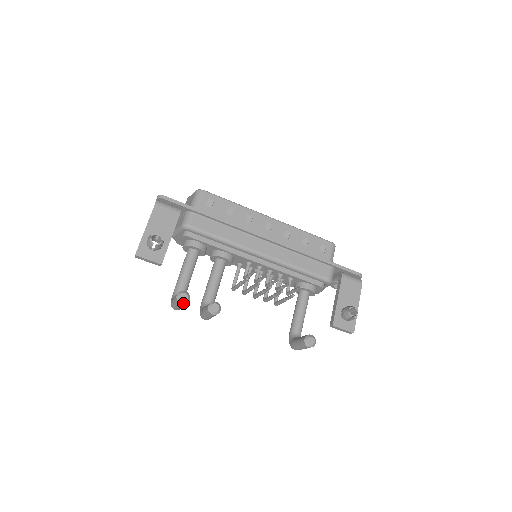
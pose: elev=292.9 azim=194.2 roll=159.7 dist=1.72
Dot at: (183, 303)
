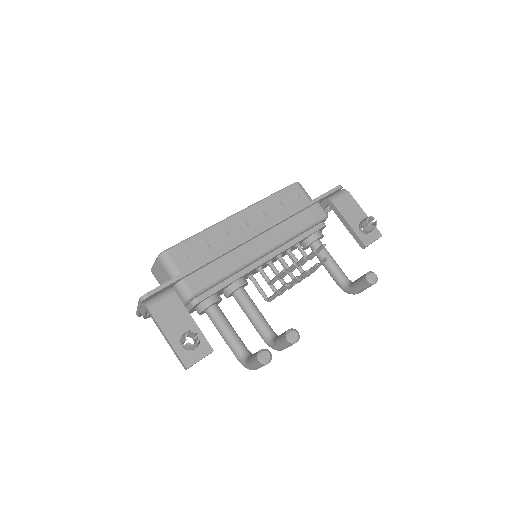
Dot at: (270, 361)
